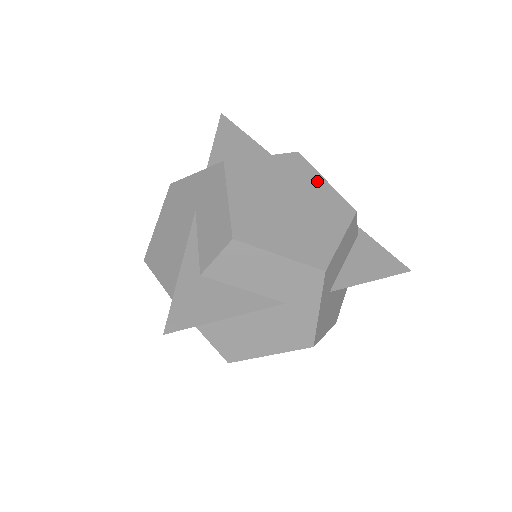
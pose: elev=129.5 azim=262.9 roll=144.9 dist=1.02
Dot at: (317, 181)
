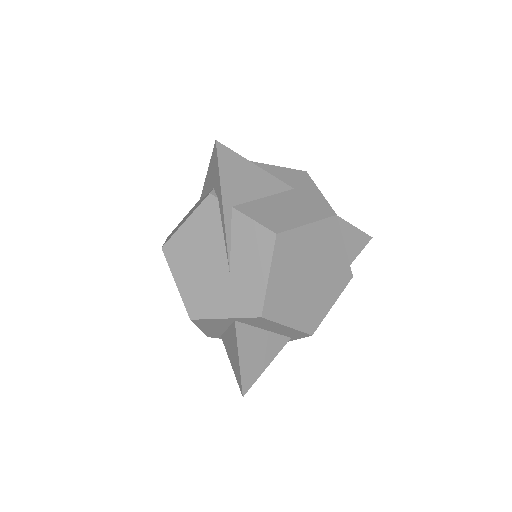
Dot at: occluded
